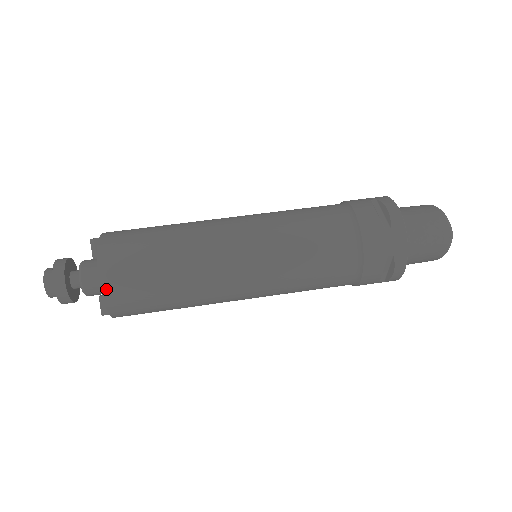
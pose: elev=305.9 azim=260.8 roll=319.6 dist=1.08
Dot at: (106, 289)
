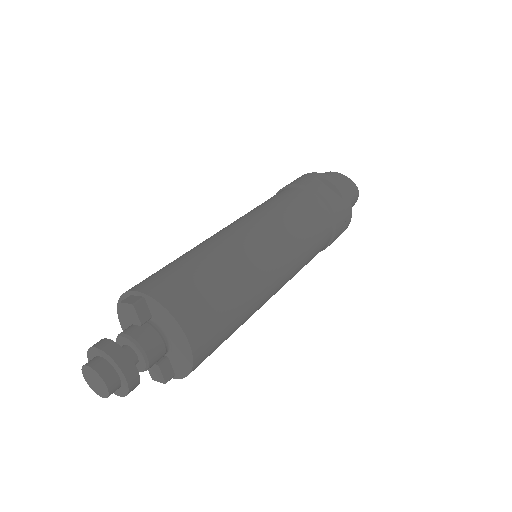
Dot at: (196, 349)
